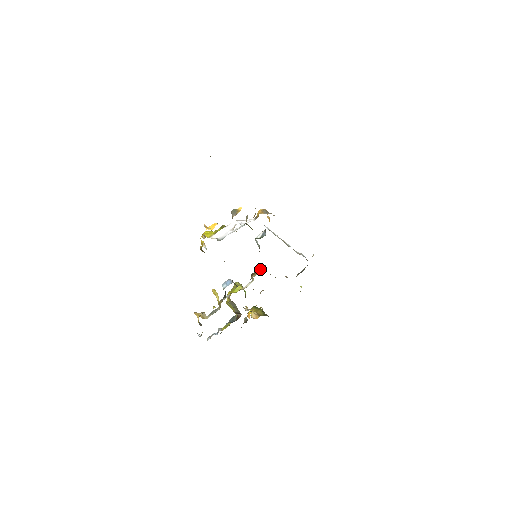
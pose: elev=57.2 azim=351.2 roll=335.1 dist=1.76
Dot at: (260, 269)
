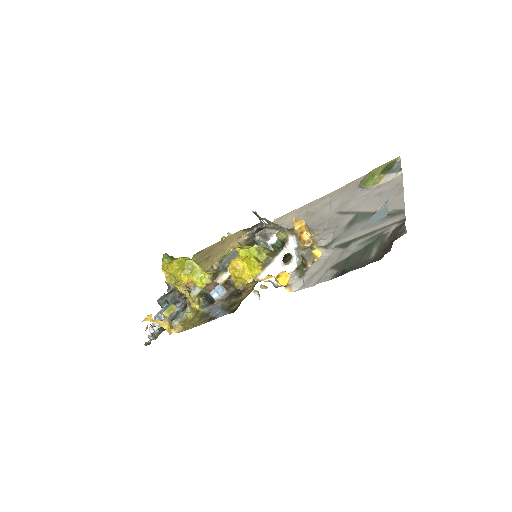
Dot at: occluded
